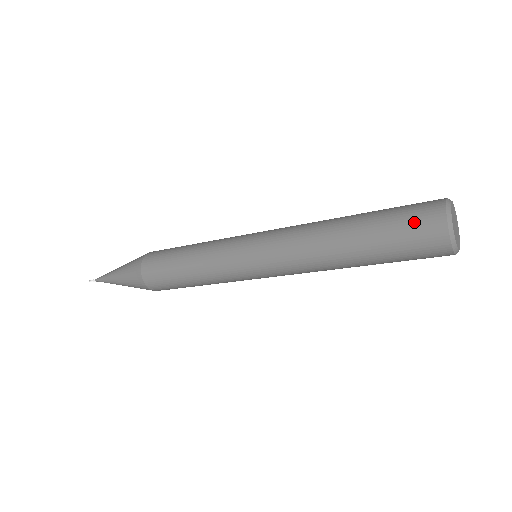
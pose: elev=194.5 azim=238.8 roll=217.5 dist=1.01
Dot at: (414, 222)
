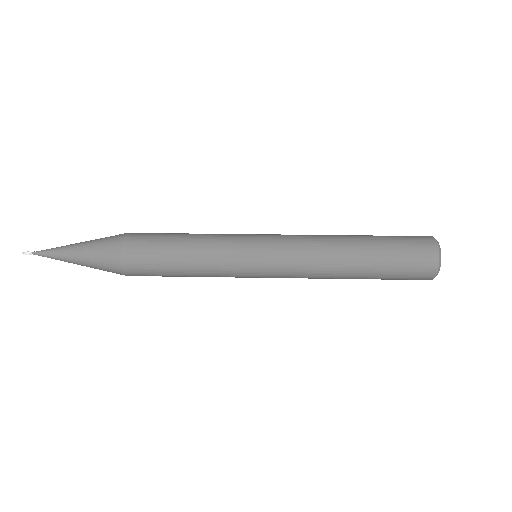
Dot at: (415, 259)
